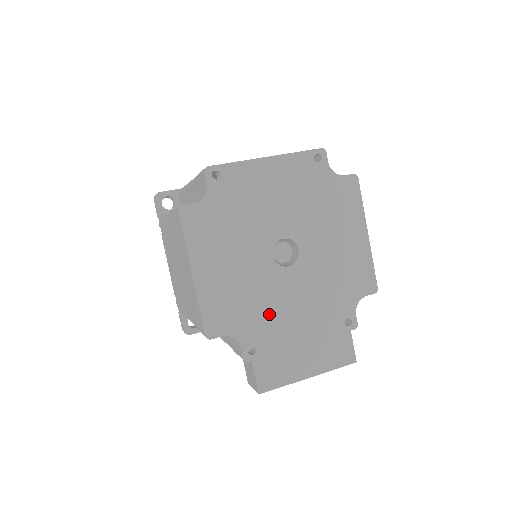
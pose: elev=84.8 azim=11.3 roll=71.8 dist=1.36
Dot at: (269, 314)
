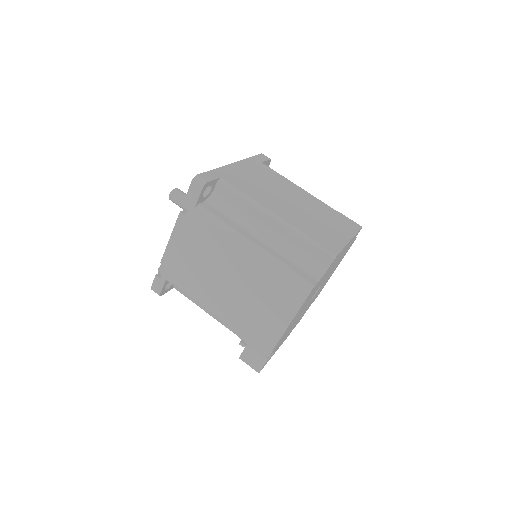
Dot at: occluded
